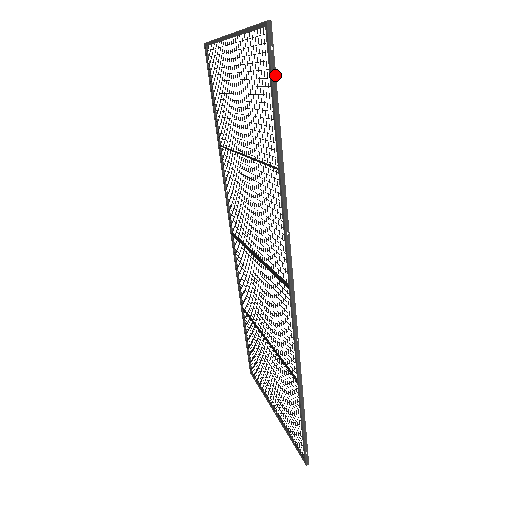
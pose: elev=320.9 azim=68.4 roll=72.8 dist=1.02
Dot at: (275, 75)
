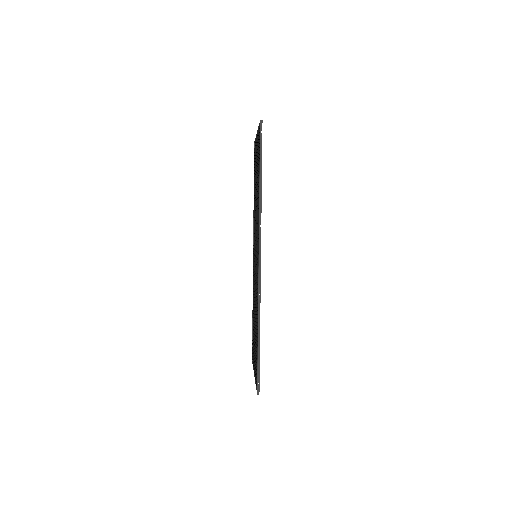
Dot at: occluded
